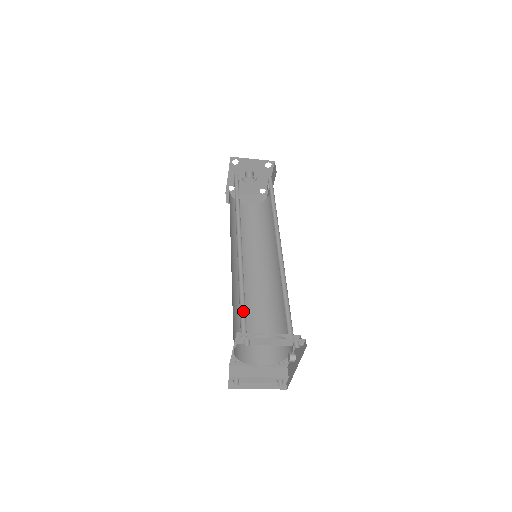
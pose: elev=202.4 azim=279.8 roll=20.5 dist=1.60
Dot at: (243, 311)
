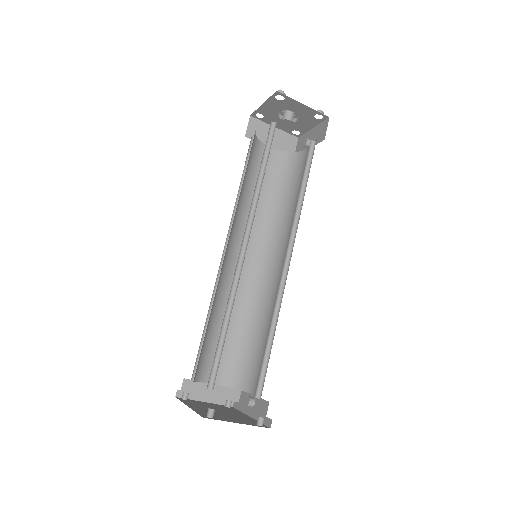
Dot at: (219, 352)
